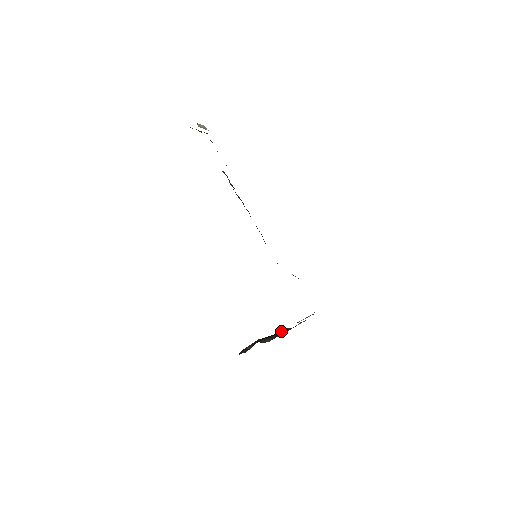
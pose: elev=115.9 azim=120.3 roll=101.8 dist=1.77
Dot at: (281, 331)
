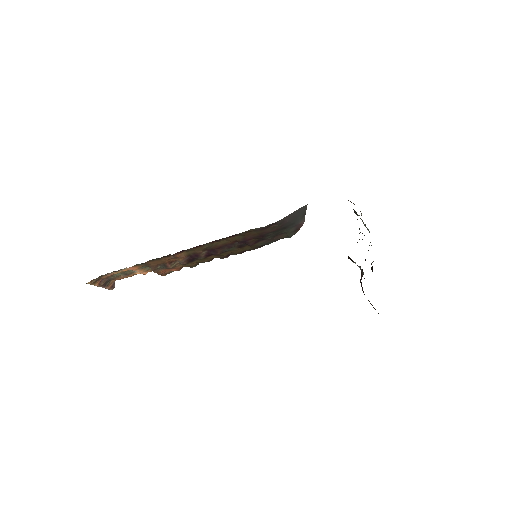
Dot at: occluded
